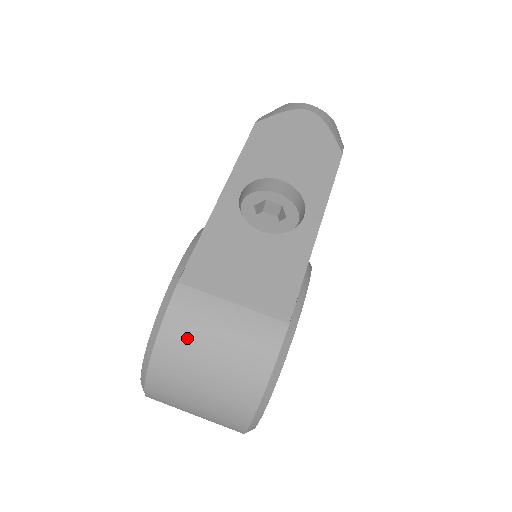
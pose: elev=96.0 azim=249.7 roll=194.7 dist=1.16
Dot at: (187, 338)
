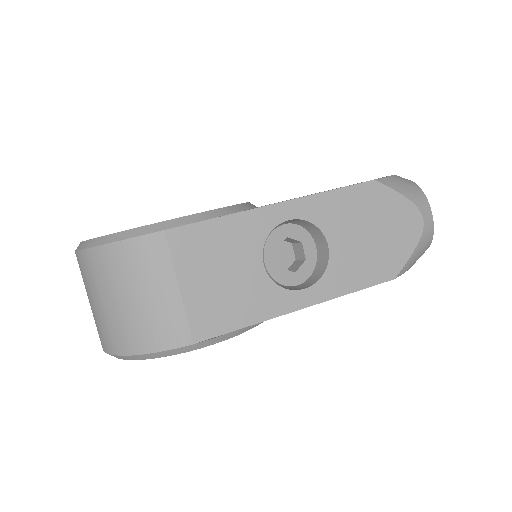
Dot at: (126, 269)
